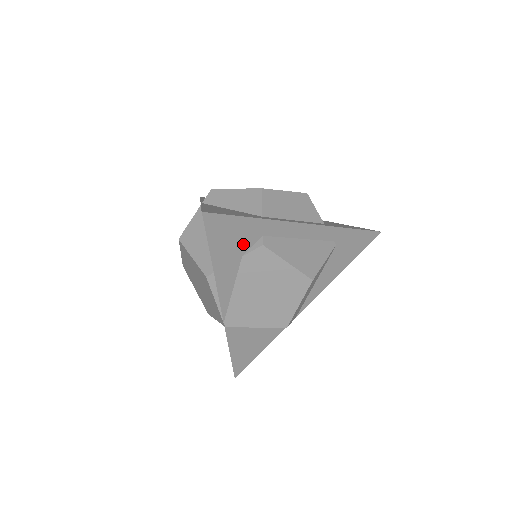
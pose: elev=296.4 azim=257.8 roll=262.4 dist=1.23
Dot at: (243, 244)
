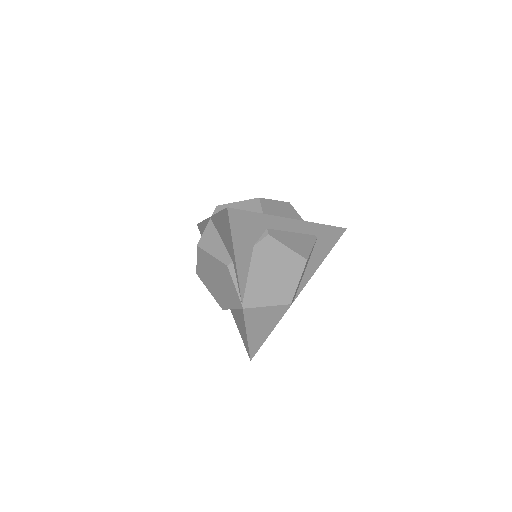
Dot at: (254, 235)
